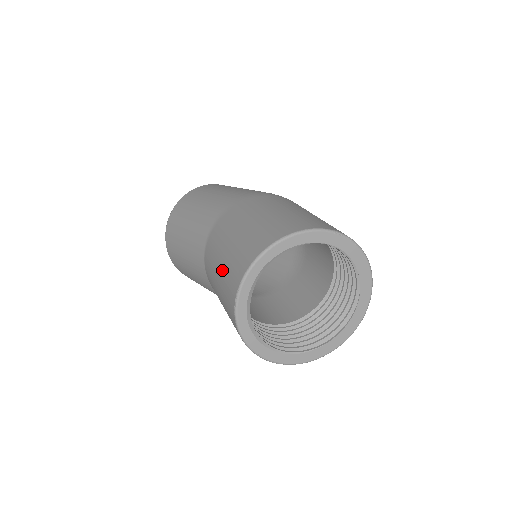
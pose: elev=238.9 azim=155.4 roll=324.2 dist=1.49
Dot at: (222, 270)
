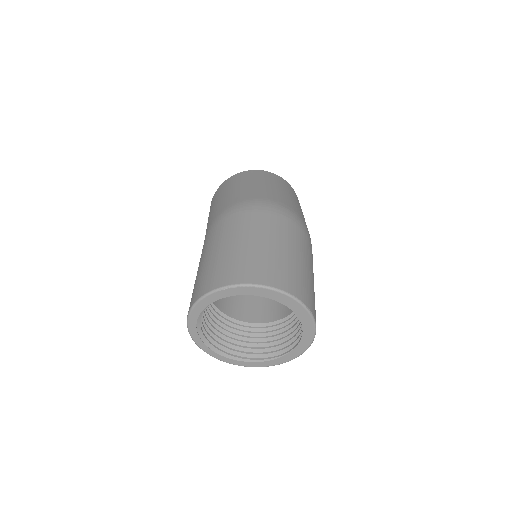
Dot at: occluded
